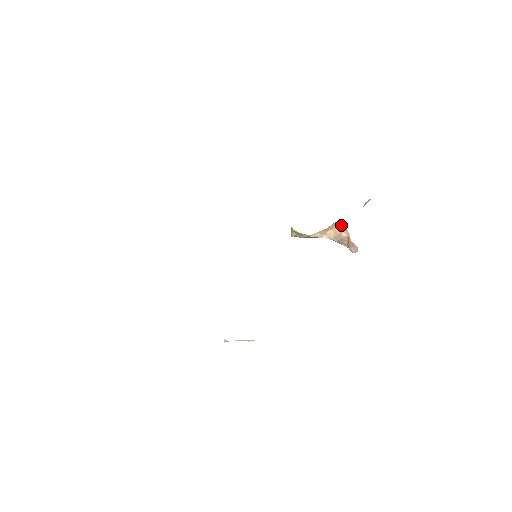
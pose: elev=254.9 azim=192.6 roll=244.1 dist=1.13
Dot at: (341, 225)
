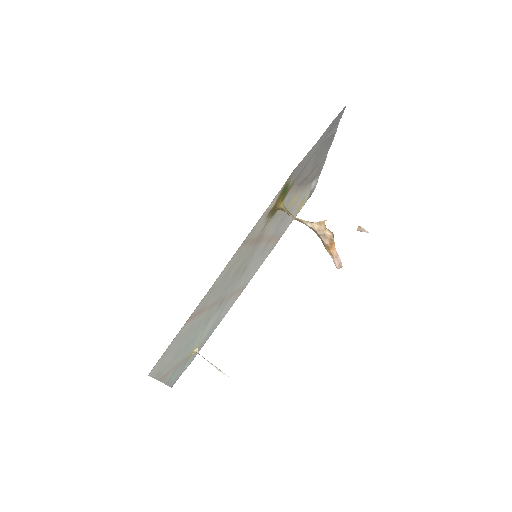
Dot at: occluded
